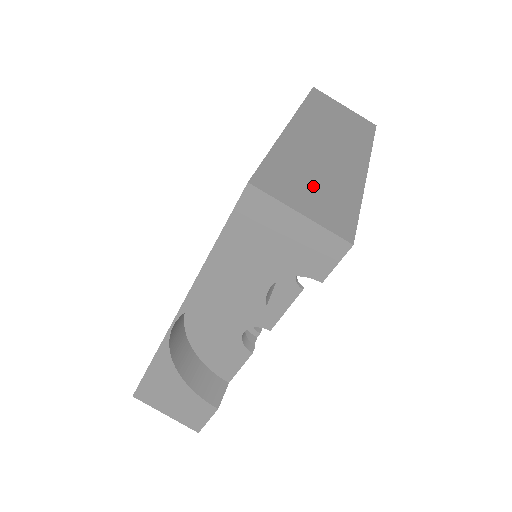
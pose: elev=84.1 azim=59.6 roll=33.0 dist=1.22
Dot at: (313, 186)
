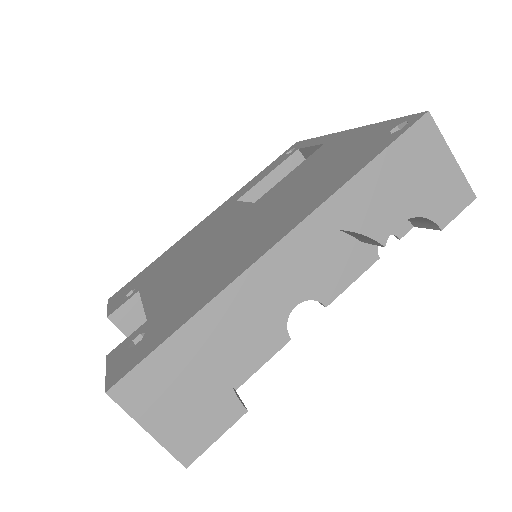
Dot at: occluded
